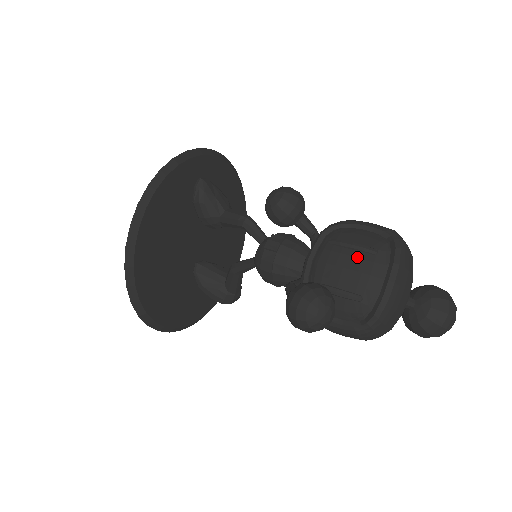
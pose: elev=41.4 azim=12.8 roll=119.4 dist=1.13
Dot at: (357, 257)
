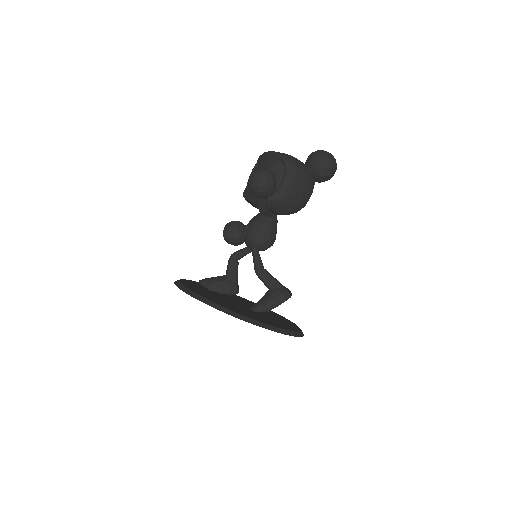
Dot at: occluded
